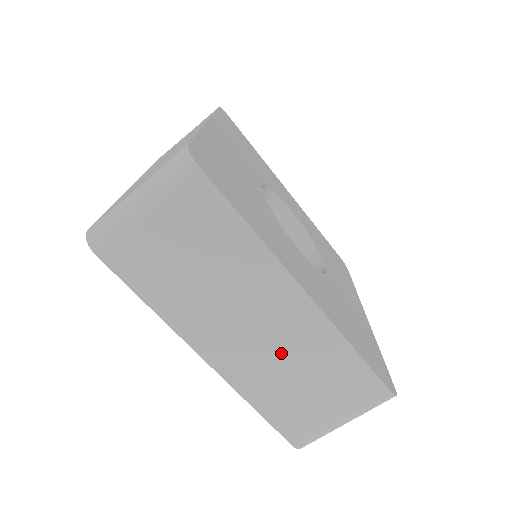
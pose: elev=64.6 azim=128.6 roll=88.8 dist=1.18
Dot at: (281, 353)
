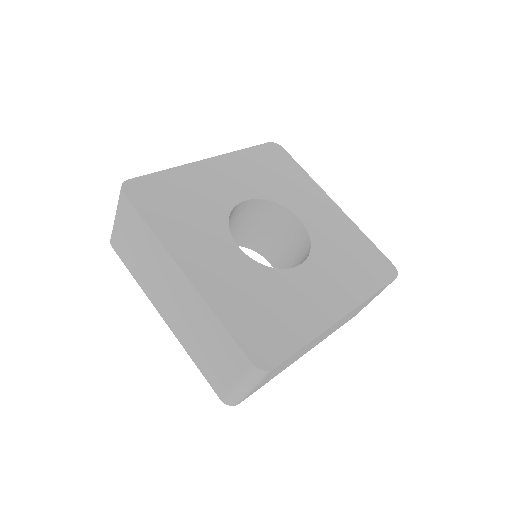
Dot at: occluded
